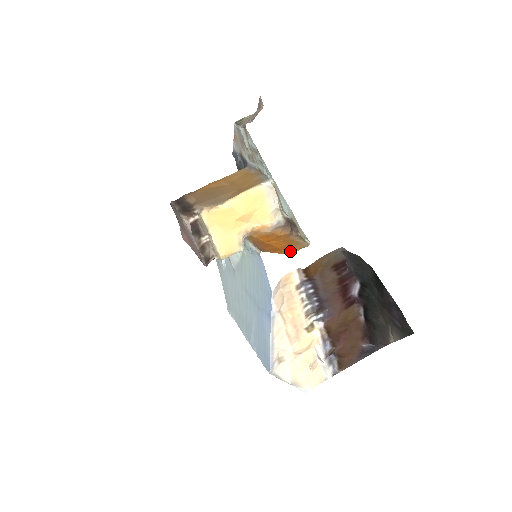
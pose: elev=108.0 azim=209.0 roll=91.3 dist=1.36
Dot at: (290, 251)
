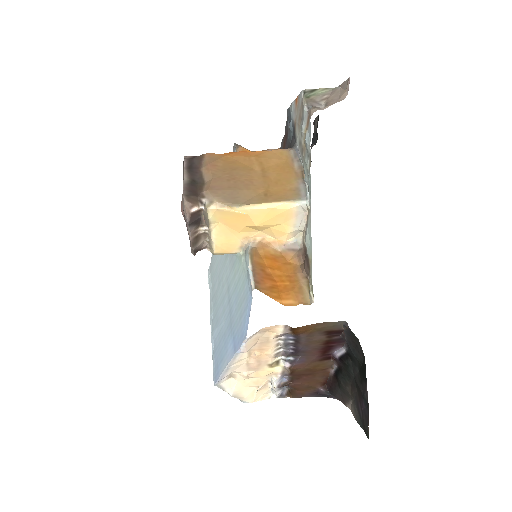
Dot at: (288, 300)
